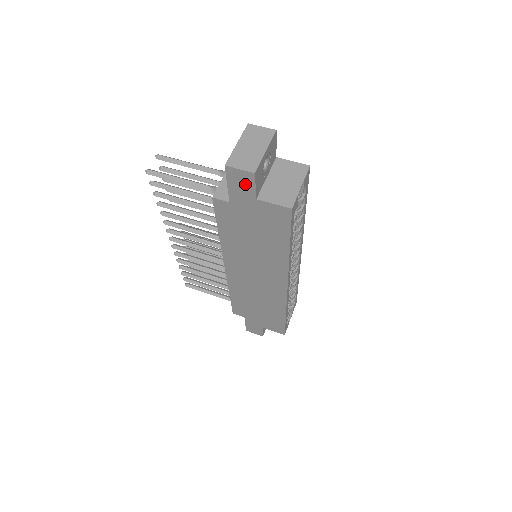
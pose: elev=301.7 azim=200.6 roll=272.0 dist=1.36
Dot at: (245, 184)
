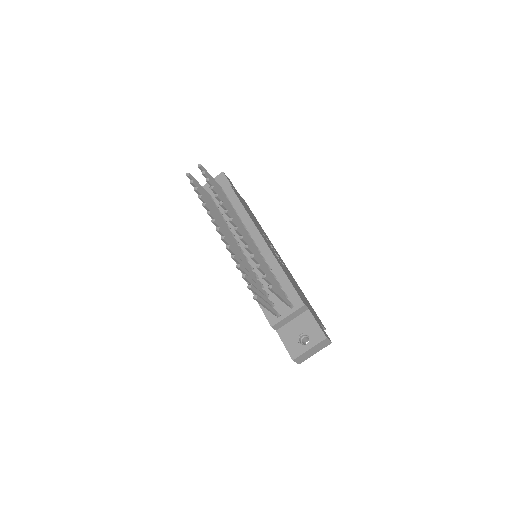
Dot at: occluded
